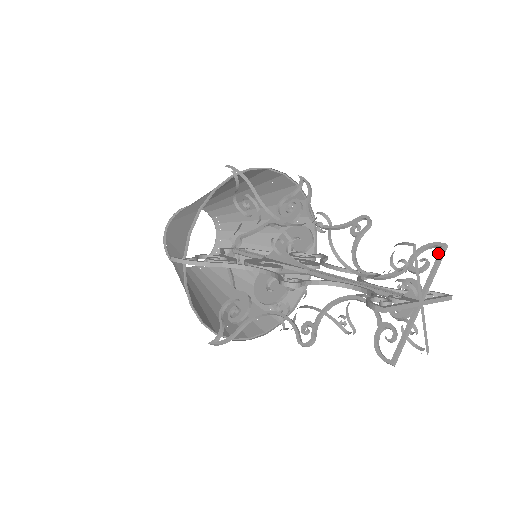
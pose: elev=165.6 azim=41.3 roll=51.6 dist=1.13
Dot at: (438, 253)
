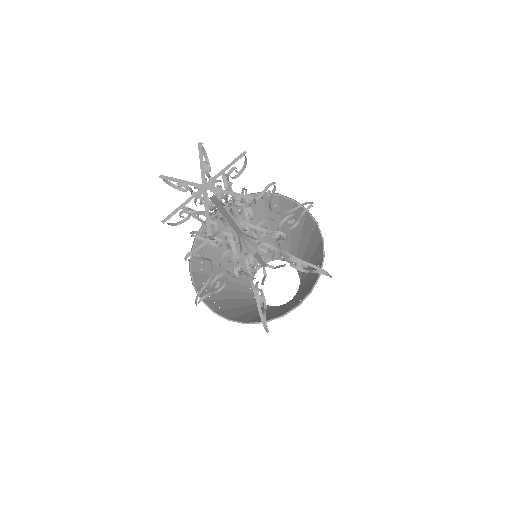
Dot at: (199, 153)
